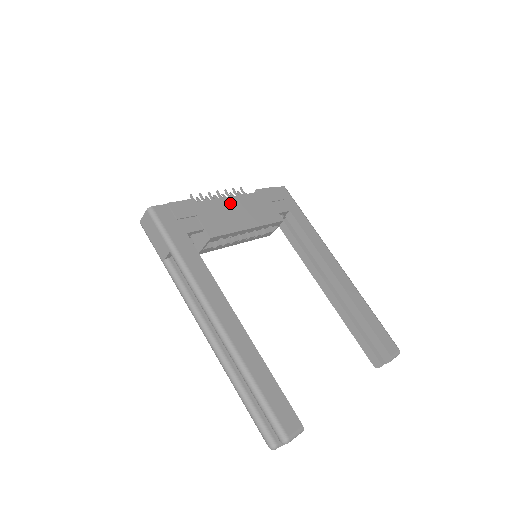
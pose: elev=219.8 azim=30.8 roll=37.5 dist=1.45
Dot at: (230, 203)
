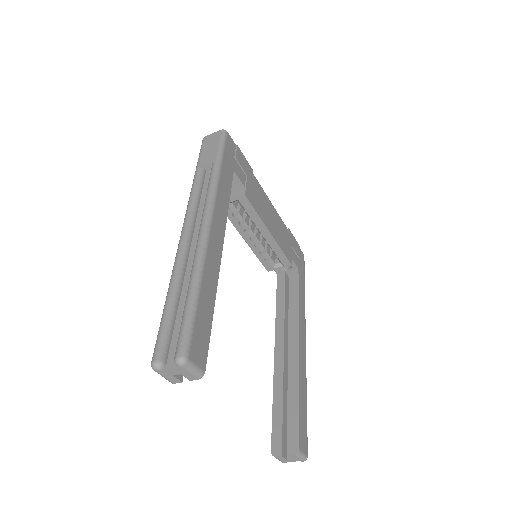
Dot at: (270, 206)
